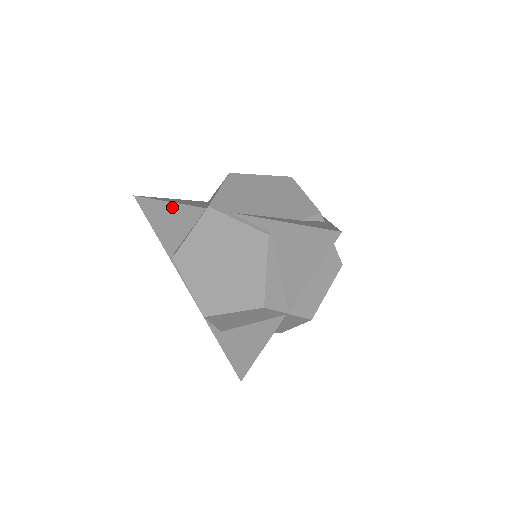
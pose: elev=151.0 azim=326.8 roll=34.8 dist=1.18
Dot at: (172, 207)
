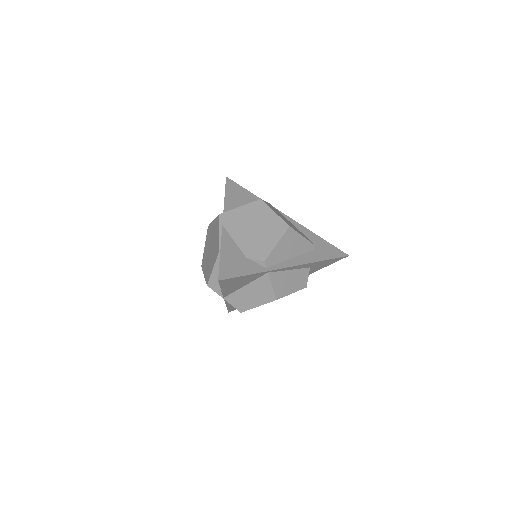
Dot at: occluded
